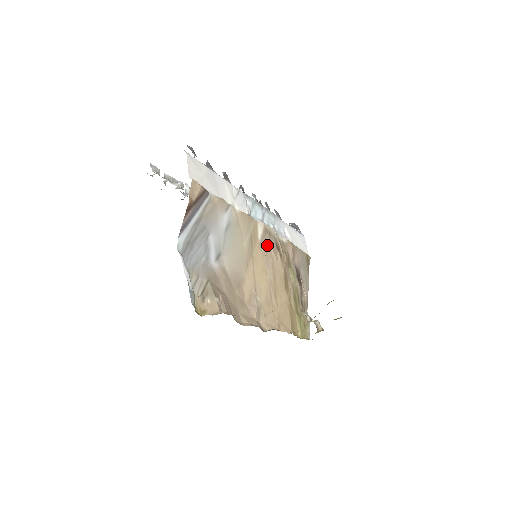
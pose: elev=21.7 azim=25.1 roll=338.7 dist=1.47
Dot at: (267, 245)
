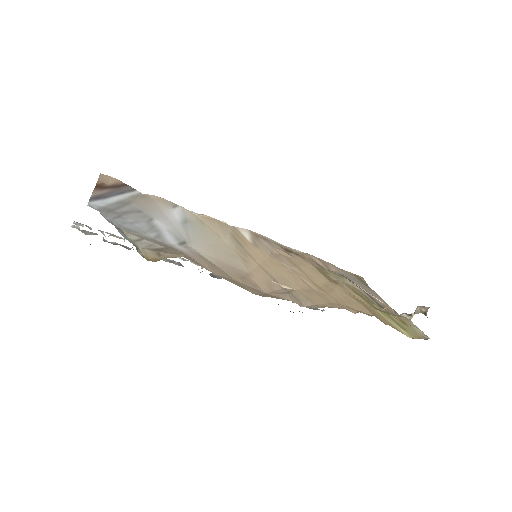
Dot at: (267, 246)
